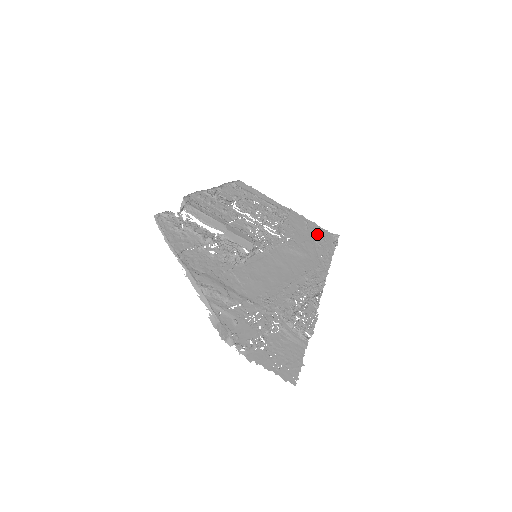
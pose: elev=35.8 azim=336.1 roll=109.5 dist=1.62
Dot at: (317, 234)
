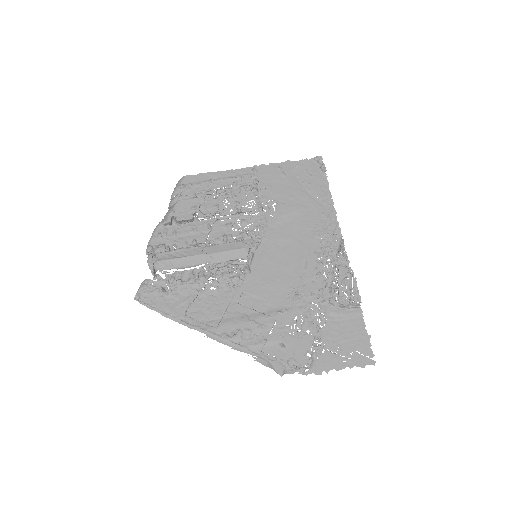
Dot at: (298, 173)
